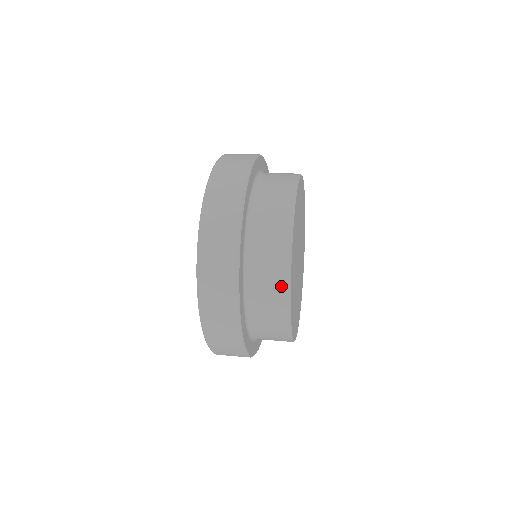
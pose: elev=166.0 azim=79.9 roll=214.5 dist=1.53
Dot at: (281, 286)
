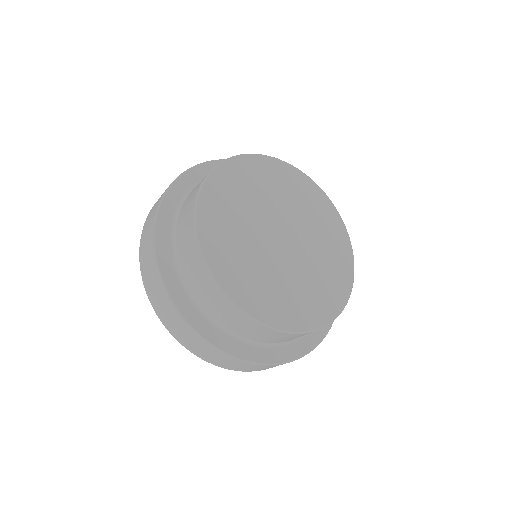
Dot at: (195, 252)
